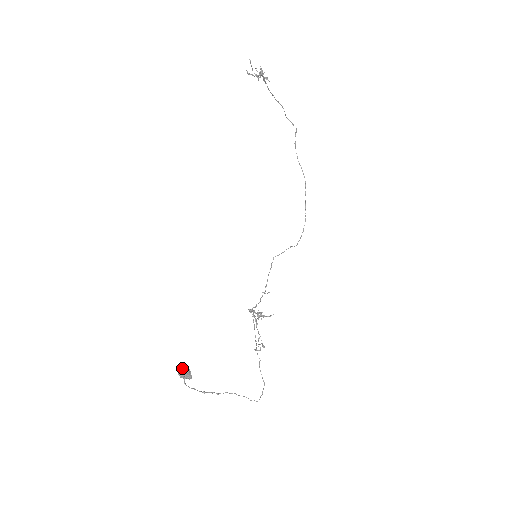
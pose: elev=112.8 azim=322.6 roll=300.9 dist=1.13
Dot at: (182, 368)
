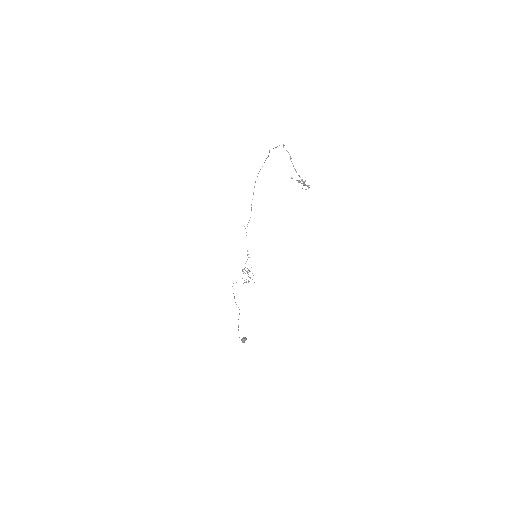
Dot at: occluded
